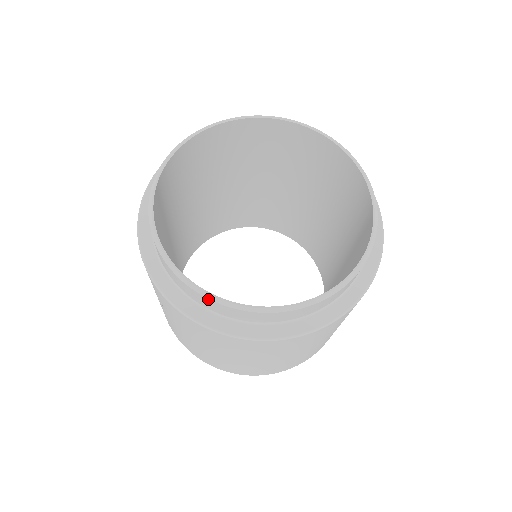
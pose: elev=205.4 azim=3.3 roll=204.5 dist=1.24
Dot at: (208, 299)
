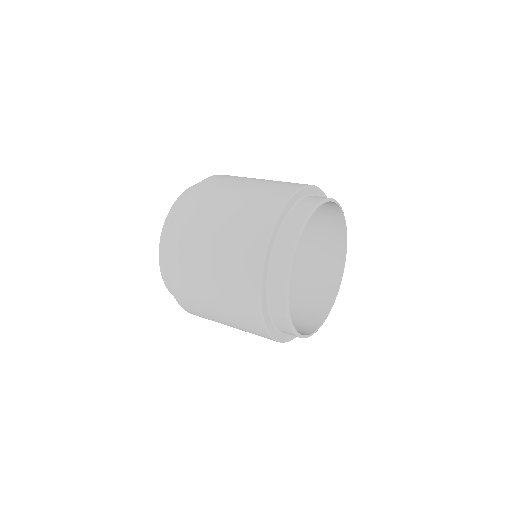
Dot at: (316, 331)
